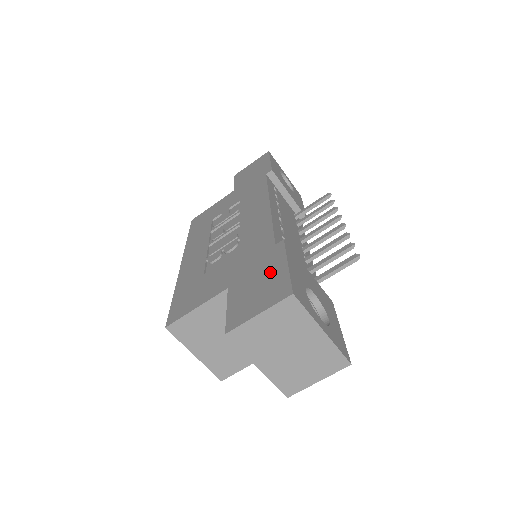
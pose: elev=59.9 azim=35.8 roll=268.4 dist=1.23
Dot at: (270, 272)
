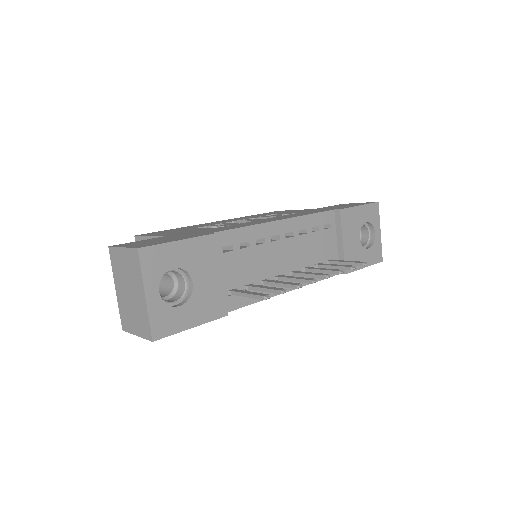
Dot at: (173, 239)
